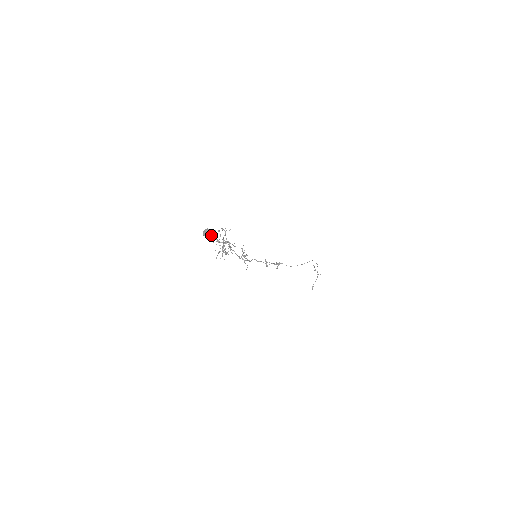
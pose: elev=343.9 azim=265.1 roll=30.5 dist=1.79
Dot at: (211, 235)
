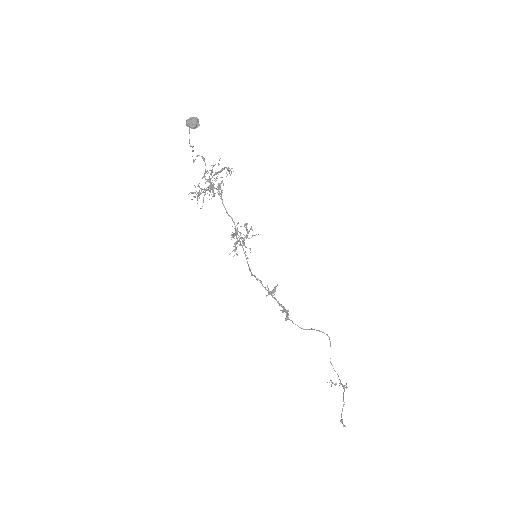
Dot at: (198, 125)
